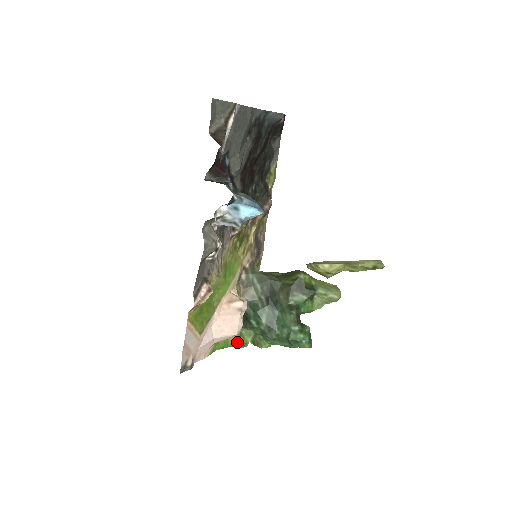
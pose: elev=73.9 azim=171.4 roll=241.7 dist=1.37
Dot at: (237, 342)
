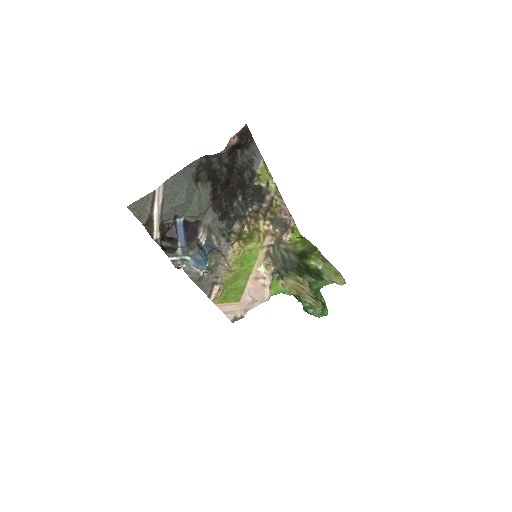
Dot at: occluded
